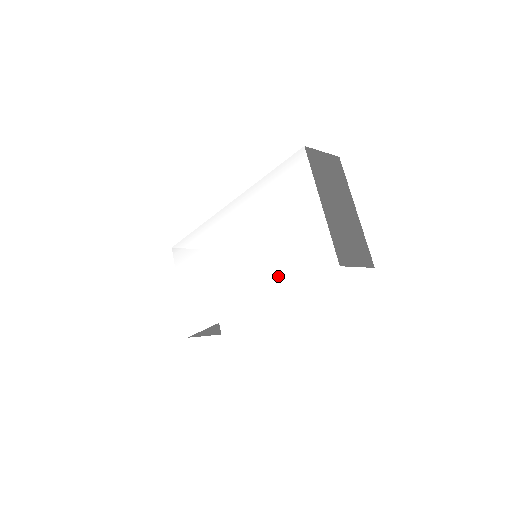
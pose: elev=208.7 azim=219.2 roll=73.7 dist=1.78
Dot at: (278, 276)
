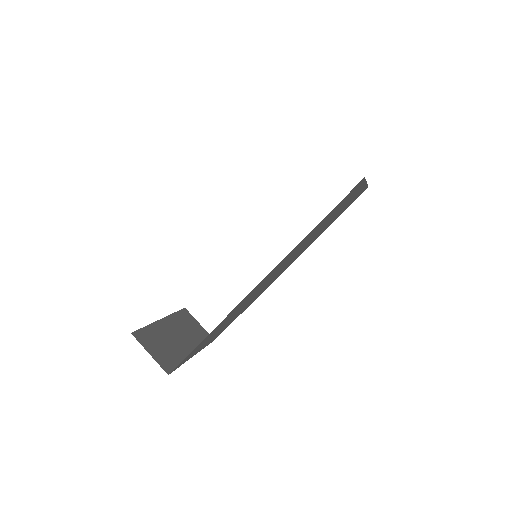
Dot at: occluded
